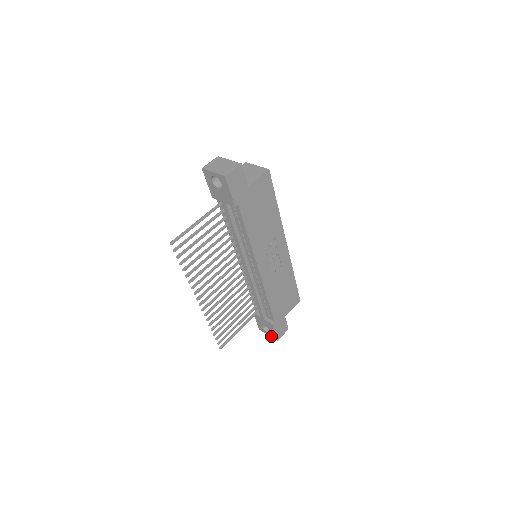
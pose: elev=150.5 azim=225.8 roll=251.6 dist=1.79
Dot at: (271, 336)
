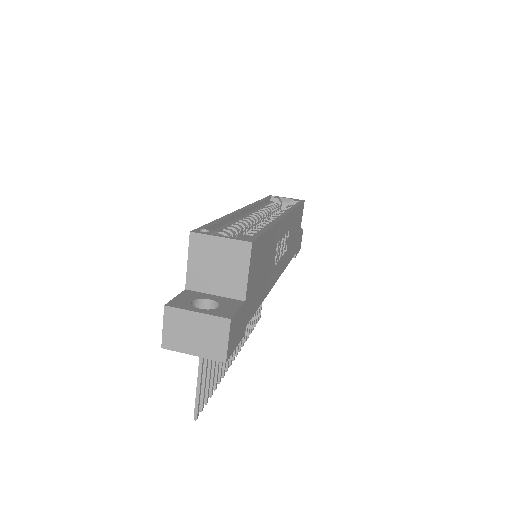
Dot at: occluded
